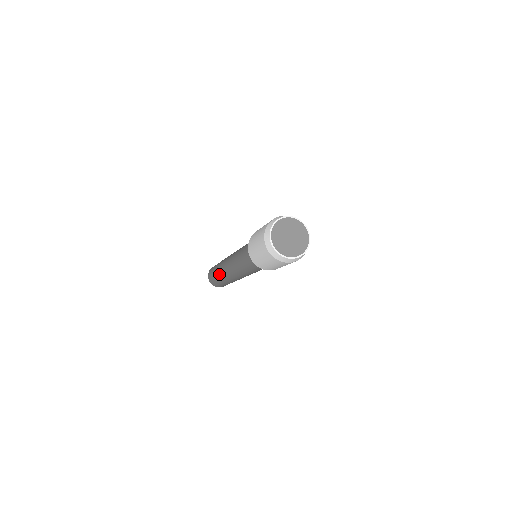
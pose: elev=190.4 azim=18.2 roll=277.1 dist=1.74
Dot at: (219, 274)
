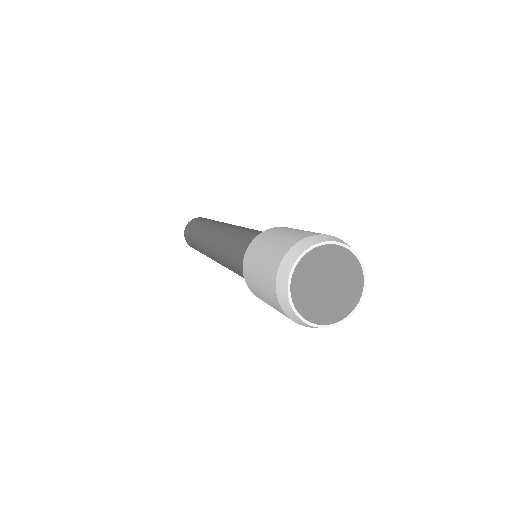
Dot at: (197, 237)
